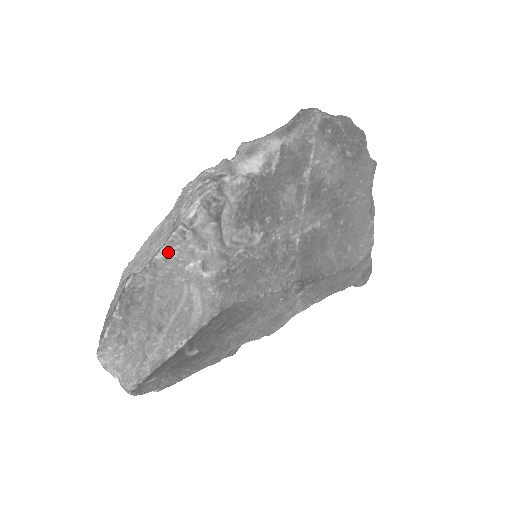
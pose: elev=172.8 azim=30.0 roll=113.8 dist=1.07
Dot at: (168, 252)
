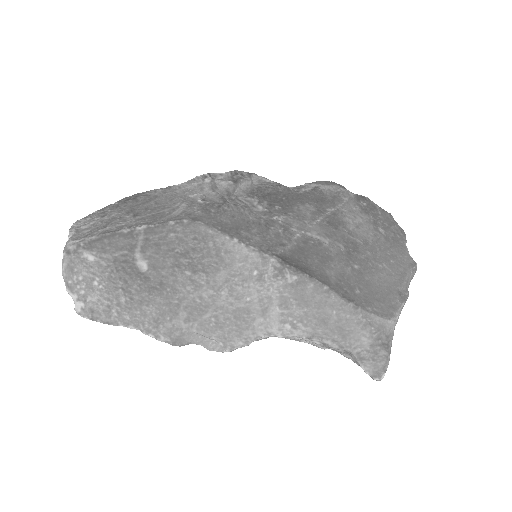
Dot at: (186, 185)
